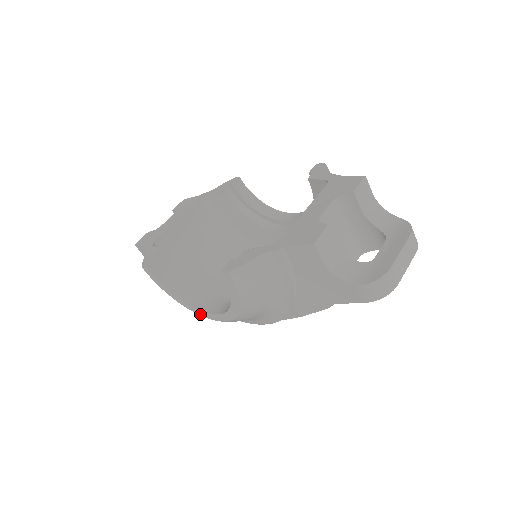
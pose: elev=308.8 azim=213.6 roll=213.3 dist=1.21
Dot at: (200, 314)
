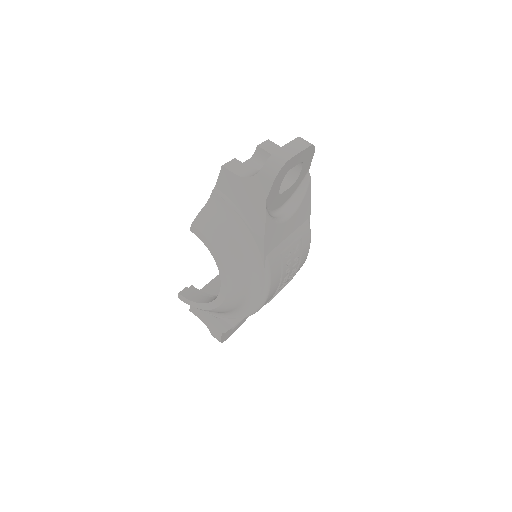
Dot at: (219, 304)
